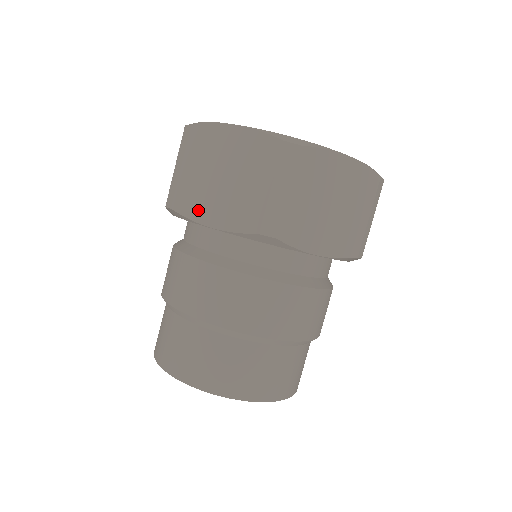
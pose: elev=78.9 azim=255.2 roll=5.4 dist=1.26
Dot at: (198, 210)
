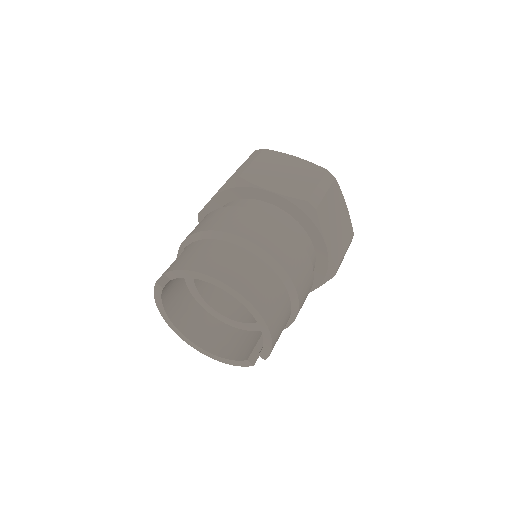
Dot at: (262, 182)
